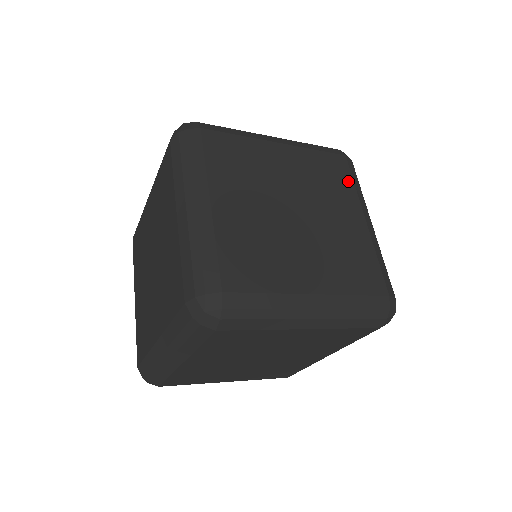
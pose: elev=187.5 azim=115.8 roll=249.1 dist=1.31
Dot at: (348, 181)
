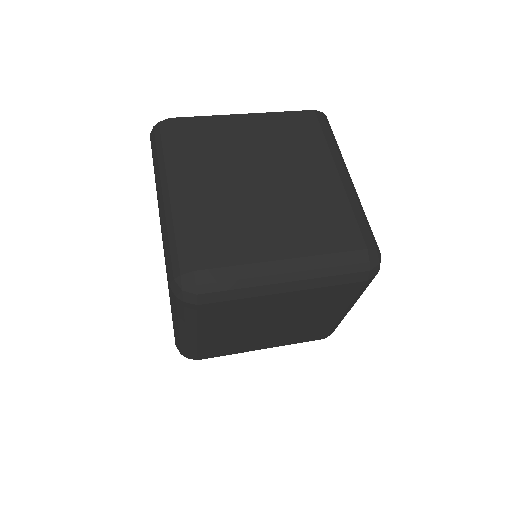
Dot at: (349, 297)
